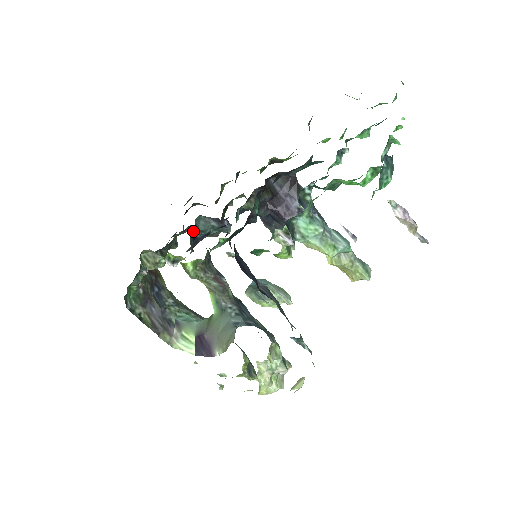
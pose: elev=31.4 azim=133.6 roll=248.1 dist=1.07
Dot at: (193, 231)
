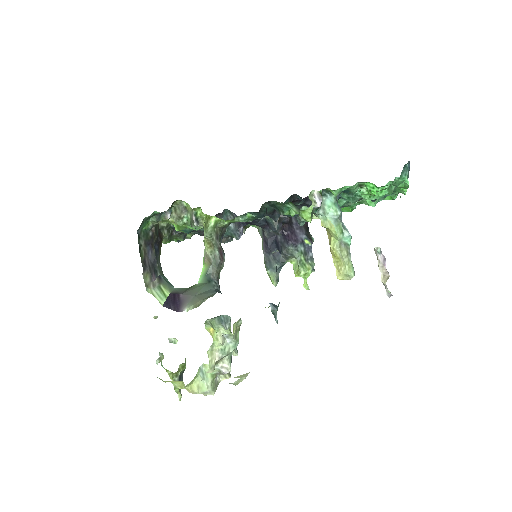
Dot at: occluded
